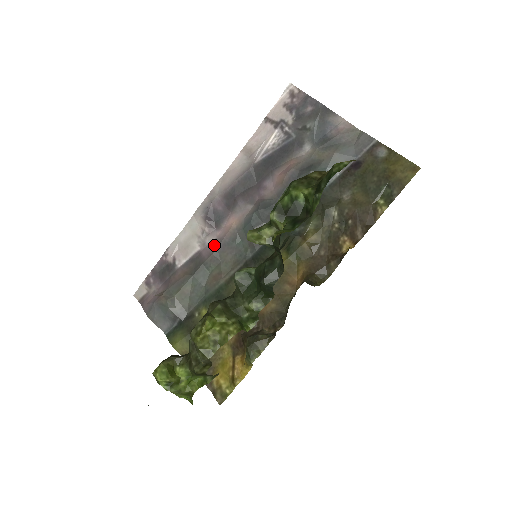
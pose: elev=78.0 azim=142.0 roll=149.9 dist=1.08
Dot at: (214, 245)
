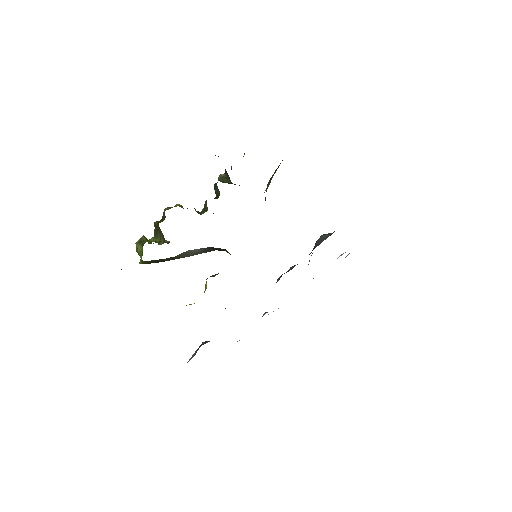
Dot at: occluded
